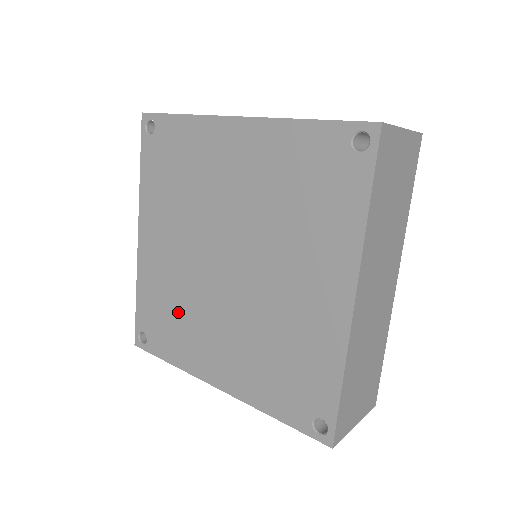
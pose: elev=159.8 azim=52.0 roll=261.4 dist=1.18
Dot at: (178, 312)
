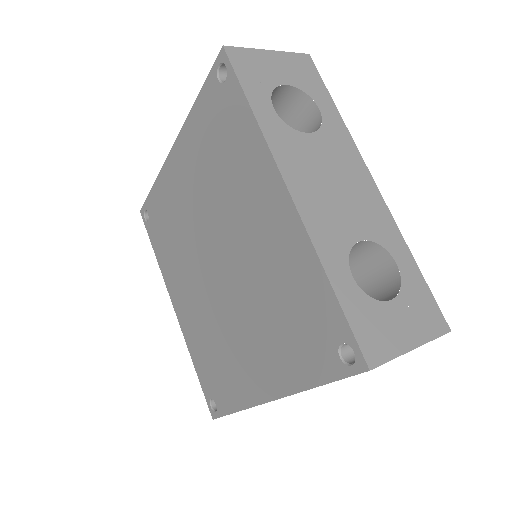
Dot at: (173, 239)
